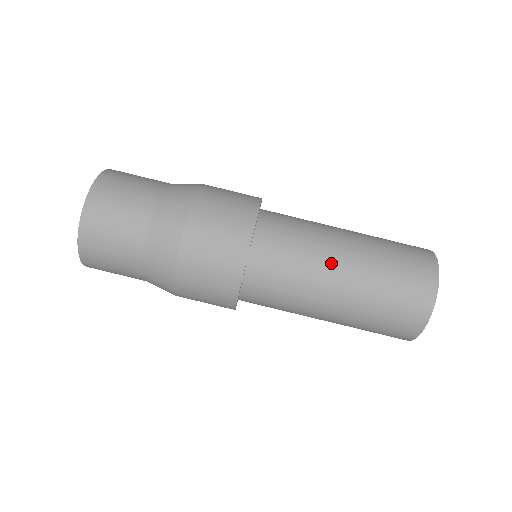
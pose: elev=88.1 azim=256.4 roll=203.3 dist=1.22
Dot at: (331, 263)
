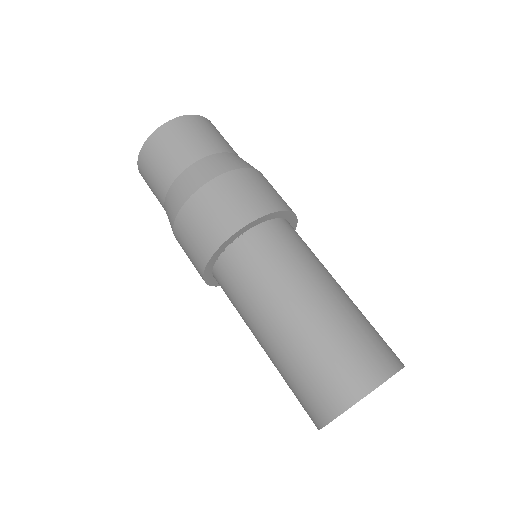
Dot at: (316, 281)
